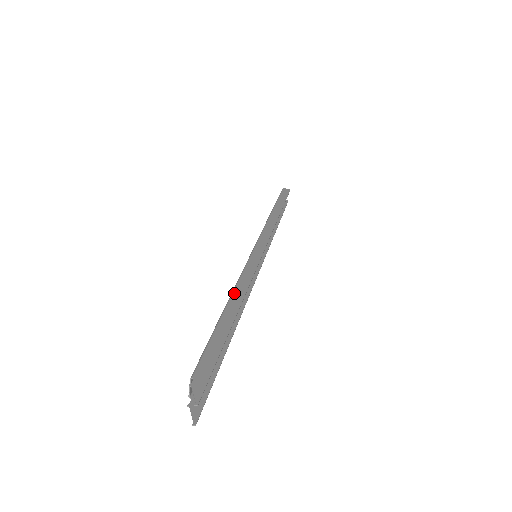
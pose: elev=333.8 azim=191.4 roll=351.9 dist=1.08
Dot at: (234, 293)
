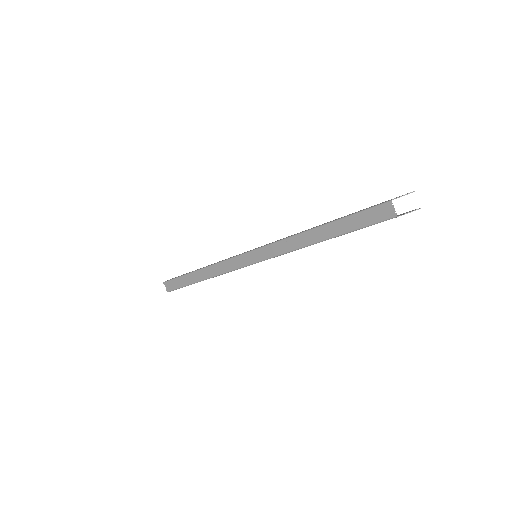
Dot at: (308, 229)
